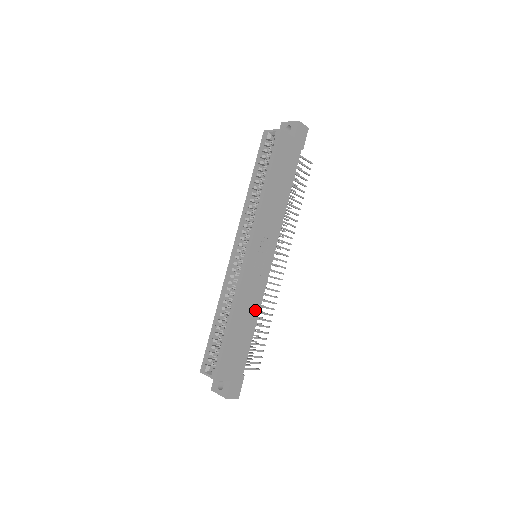
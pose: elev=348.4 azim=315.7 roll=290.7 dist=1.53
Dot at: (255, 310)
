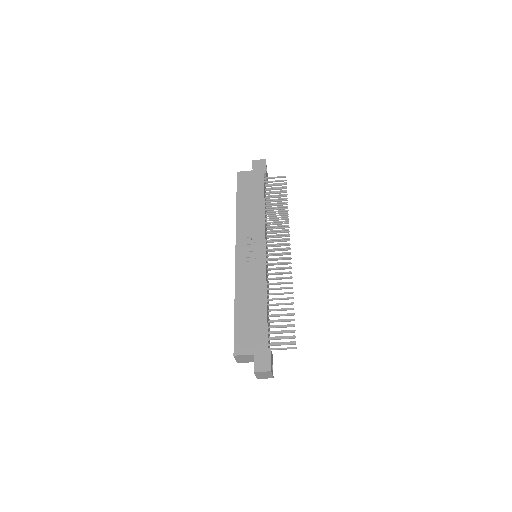
Dot at: (261, 291)
